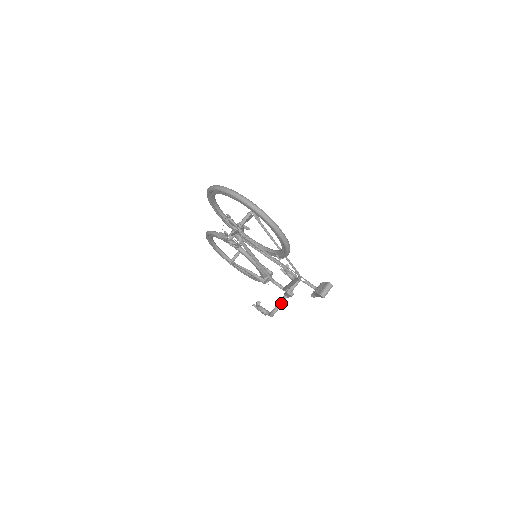
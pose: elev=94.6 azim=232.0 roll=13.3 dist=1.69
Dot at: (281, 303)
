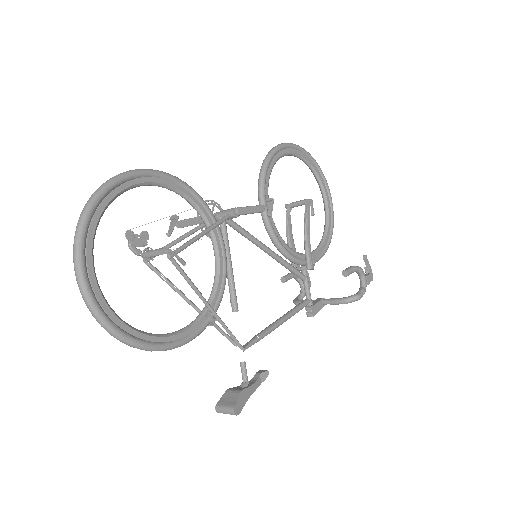
Dot at: occluded
